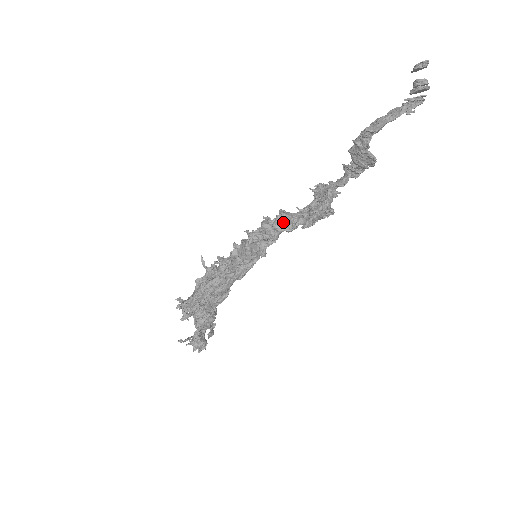
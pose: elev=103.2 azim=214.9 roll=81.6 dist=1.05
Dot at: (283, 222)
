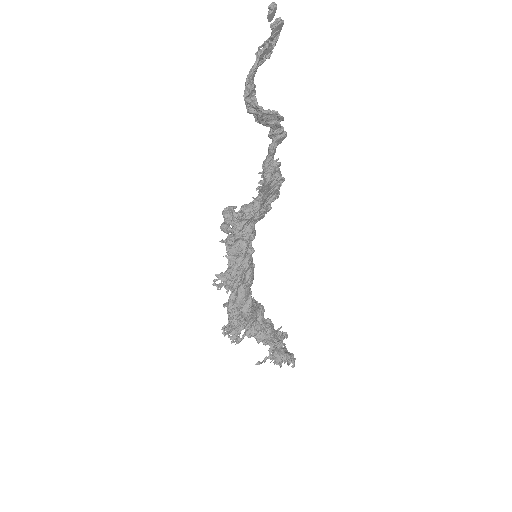
Dot at: (229, 215)
